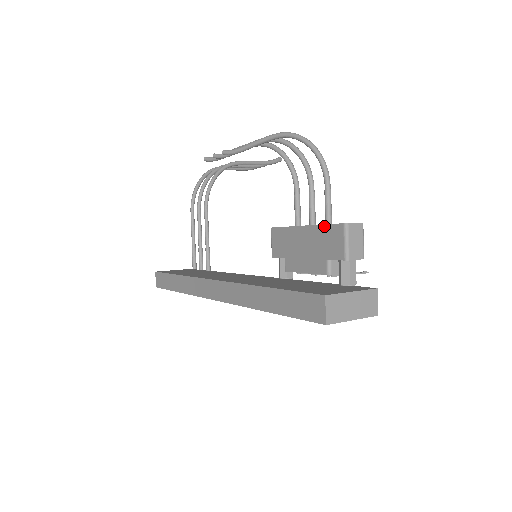
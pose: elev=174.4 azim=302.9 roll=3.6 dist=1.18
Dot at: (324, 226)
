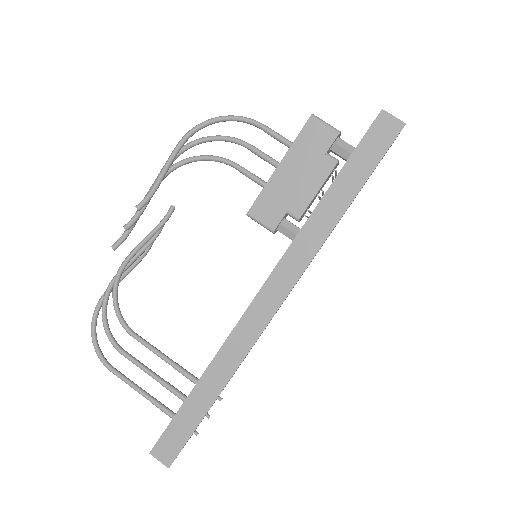
Dot at: (297, 139)
